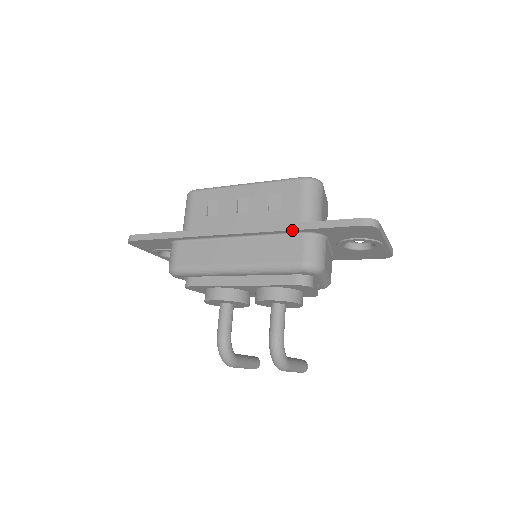
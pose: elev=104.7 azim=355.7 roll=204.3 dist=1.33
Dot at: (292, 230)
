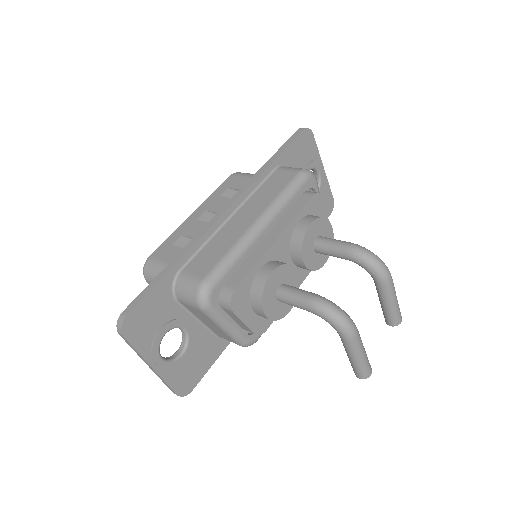
Dot at: (267, 168)
